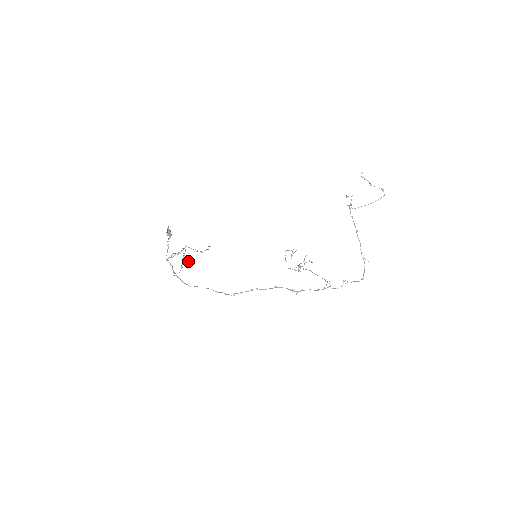
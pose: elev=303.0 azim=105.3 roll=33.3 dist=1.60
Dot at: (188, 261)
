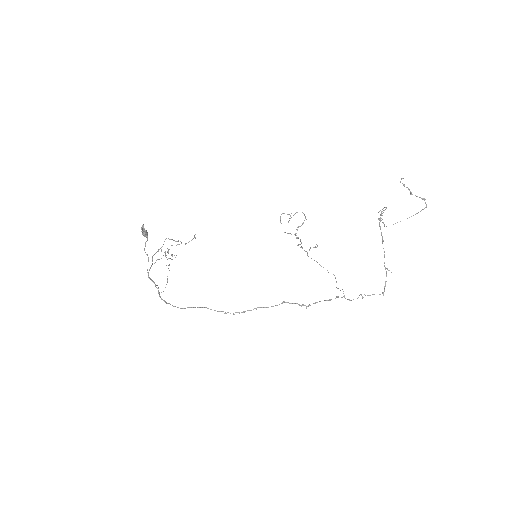
Dot at: (171, 259)
